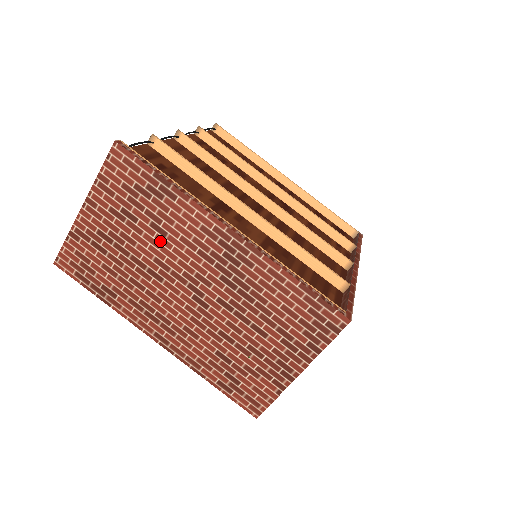
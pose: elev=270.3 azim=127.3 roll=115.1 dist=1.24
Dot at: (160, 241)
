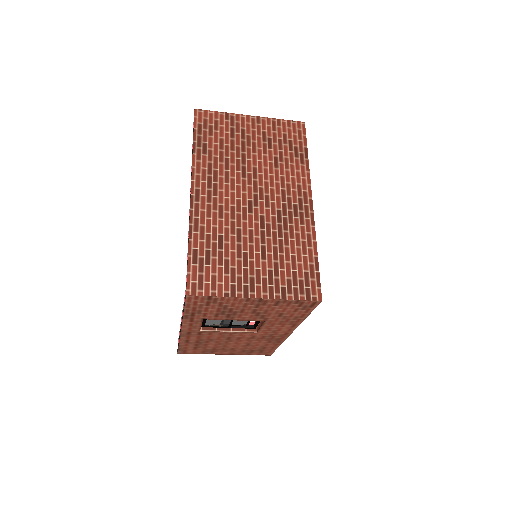
Dot at: (270, 166)
